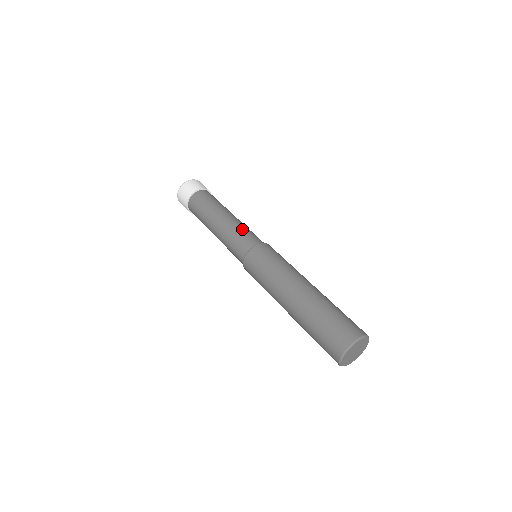
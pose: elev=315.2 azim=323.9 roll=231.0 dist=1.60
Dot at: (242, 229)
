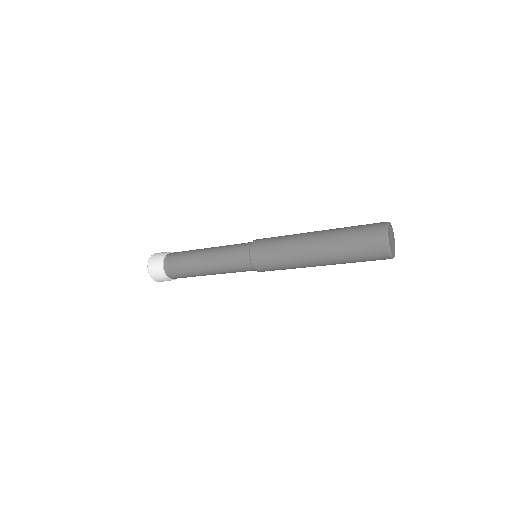
Dot at: occluded
